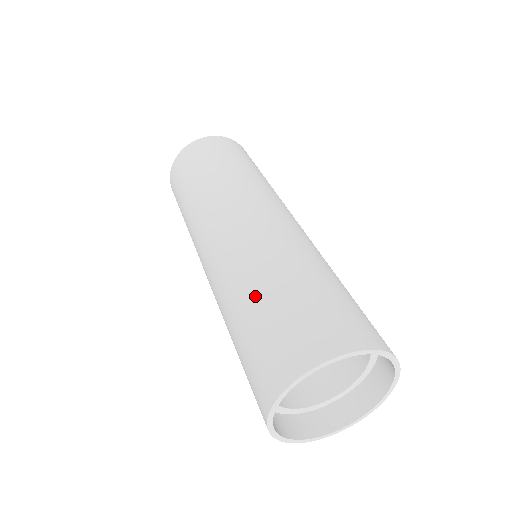
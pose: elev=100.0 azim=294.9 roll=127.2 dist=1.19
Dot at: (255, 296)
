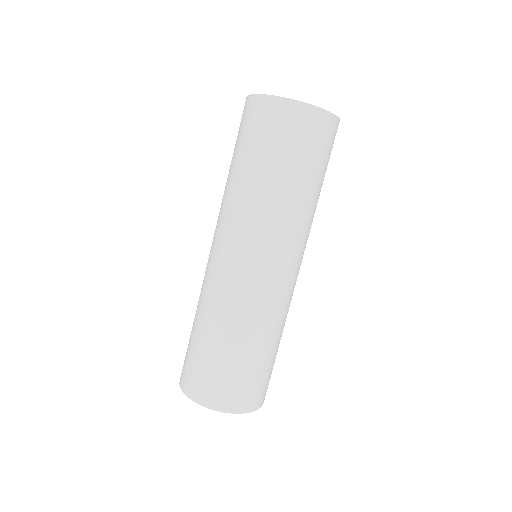
Dot at: (220, 340)
